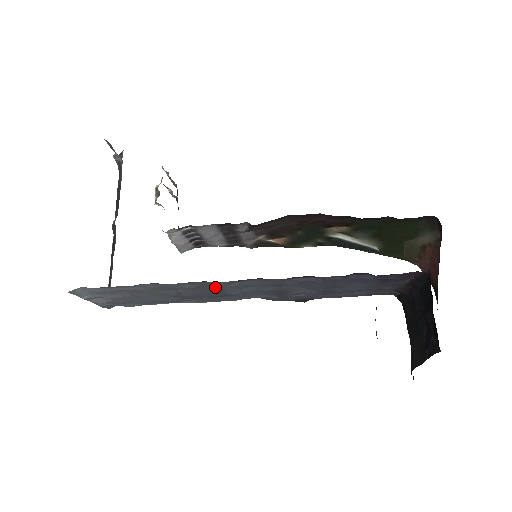
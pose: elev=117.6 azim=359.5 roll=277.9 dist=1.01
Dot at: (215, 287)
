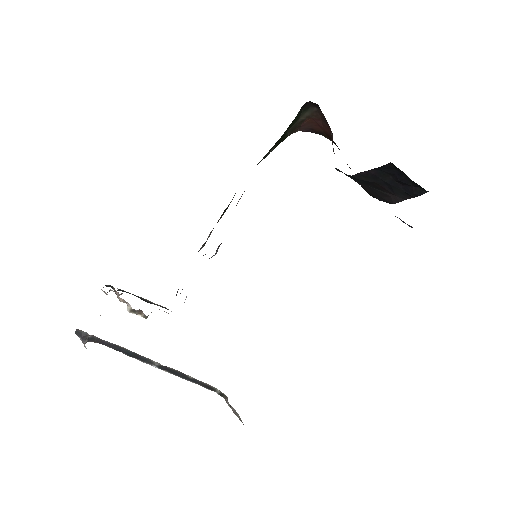
Dot at: occluded
